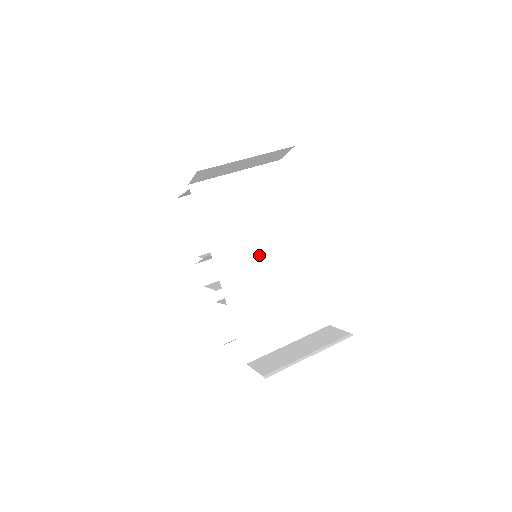
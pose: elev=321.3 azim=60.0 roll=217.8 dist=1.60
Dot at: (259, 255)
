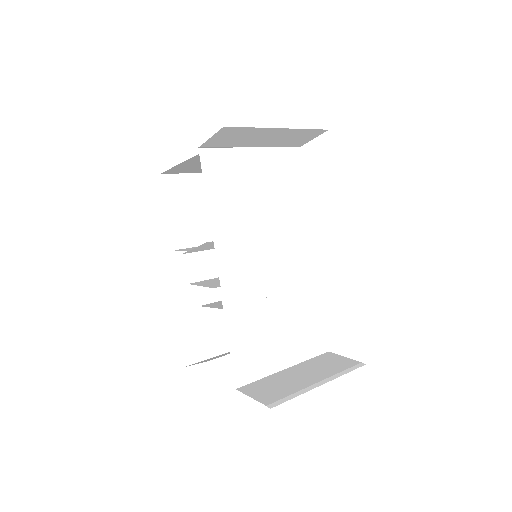
Dot at: (266, 253)
